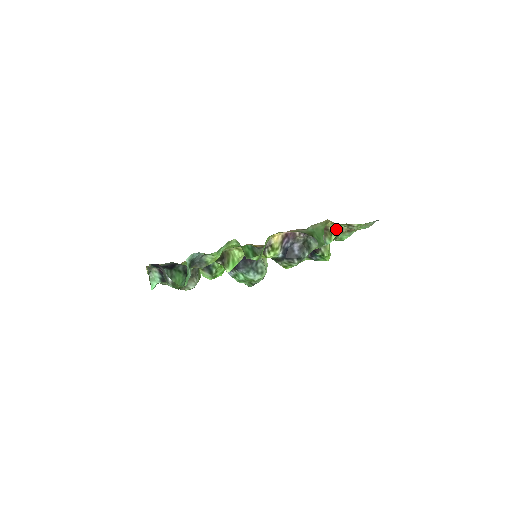
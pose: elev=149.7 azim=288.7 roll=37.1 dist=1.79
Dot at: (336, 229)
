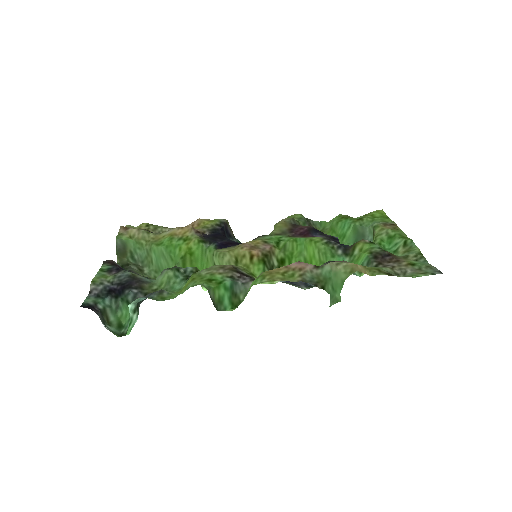
Dot at: occluded
